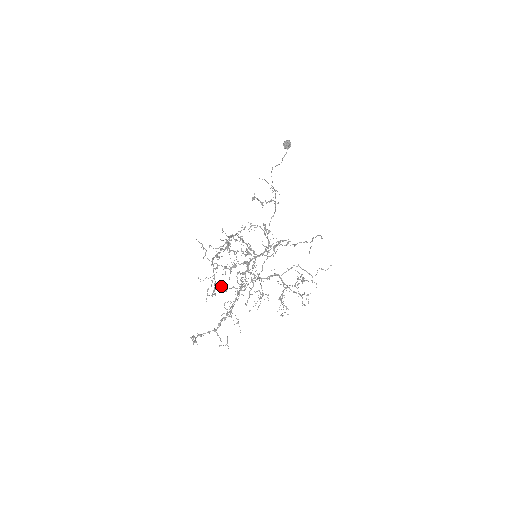
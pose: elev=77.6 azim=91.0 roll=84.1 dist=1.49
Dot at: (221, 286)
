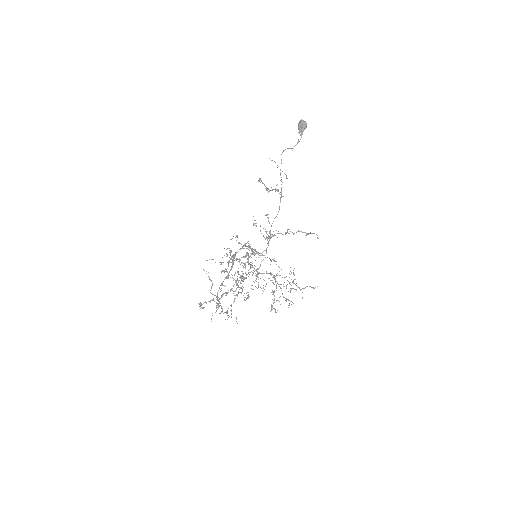
Dot at: (224, 272)
